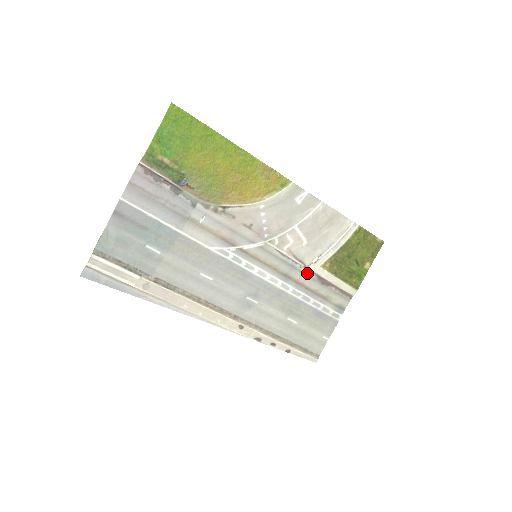
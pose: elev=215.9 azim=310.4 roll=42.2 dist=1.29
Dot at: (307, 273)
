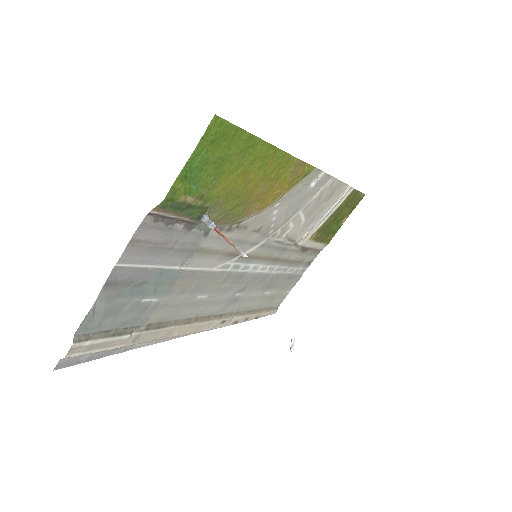
Dot at: (294, 249)
